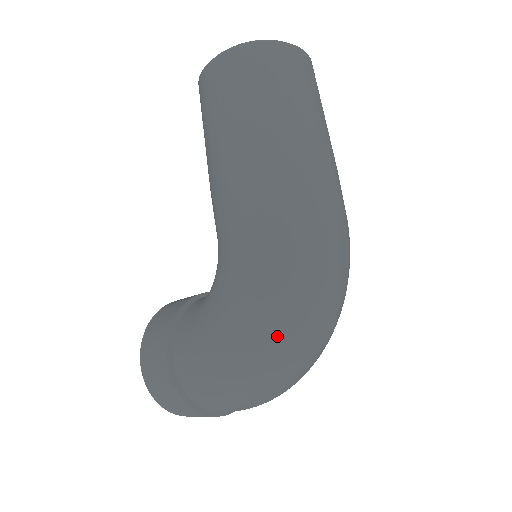
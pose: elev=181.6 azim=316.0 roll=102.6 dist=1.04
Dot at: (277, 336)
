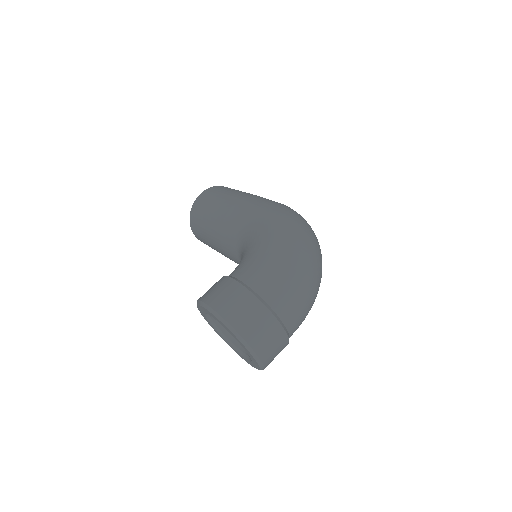
Dot at: (300, 231)
